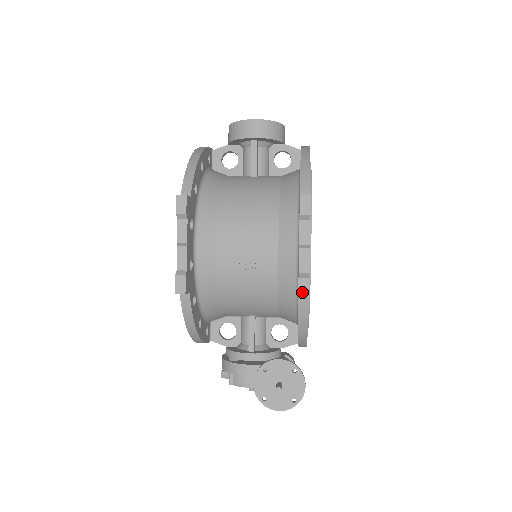
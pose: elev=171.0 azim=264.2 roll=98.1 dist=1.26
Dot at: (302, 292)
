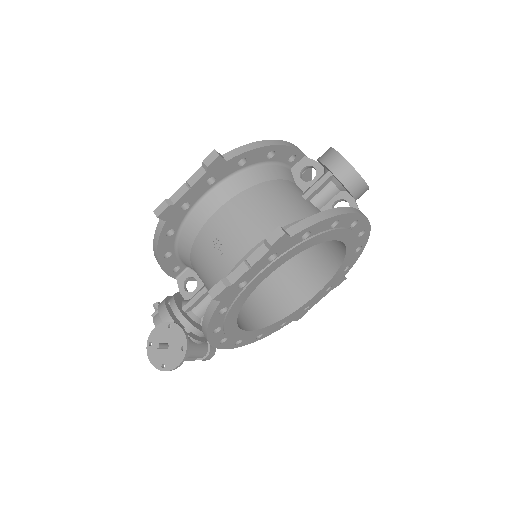
Dot at: (213, 291)
